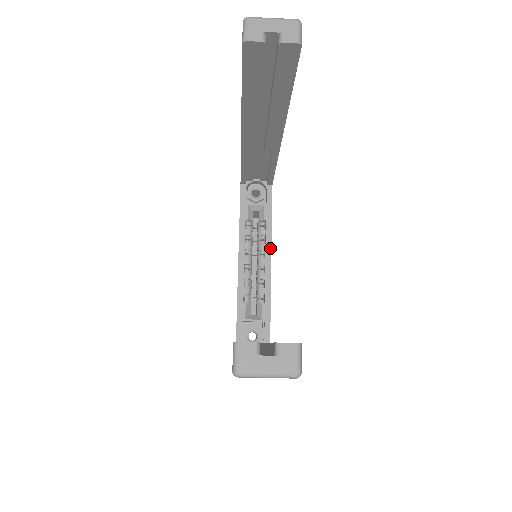
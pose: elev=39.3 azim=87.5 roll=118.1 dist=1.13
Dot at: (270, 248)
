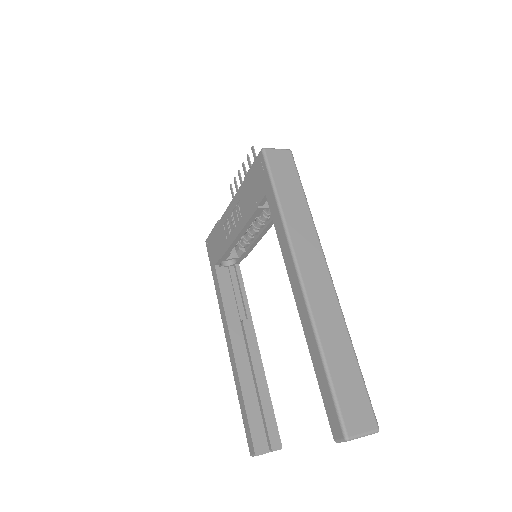
Dot at: occluded
